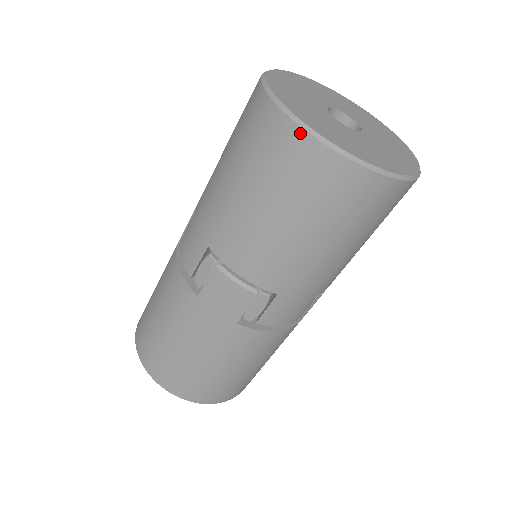
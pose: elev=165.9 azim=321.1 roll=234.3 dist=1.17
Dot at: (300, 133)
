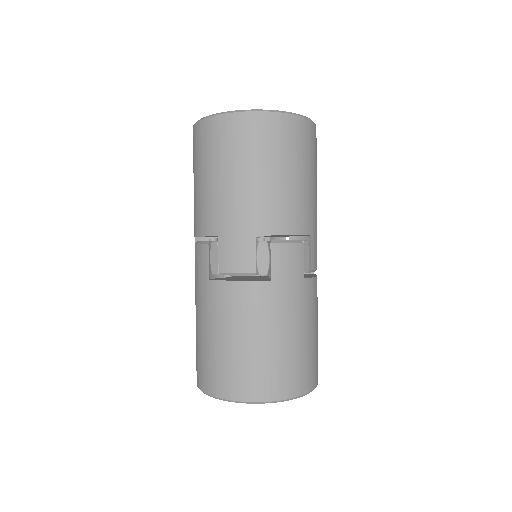
Dot at: (193, 129)
